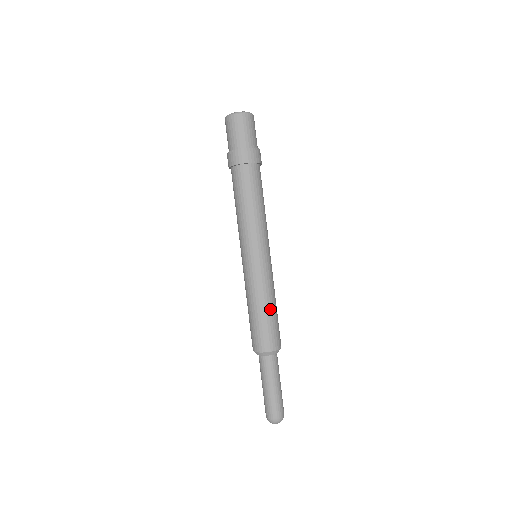
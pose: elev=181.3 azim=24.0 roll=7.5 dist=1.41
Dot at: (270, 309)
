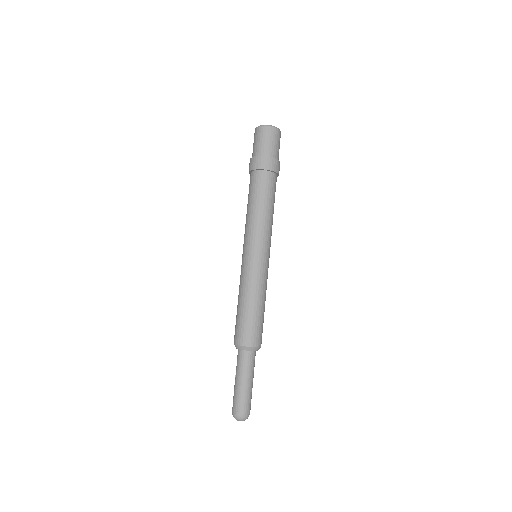
Dot at: occluded
